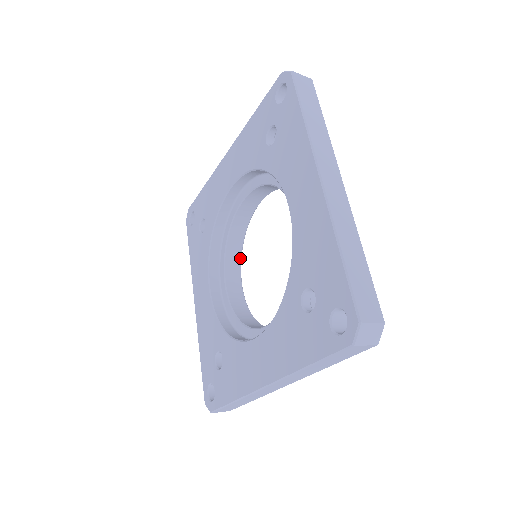
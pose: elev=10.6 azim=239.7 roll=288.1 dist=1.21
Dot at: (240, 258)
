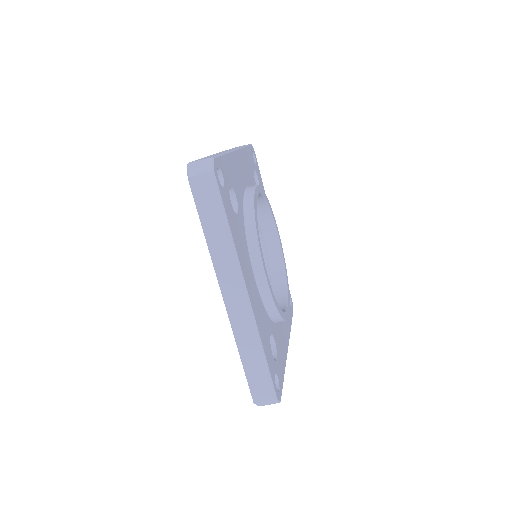
Dot at: (286, 291)
